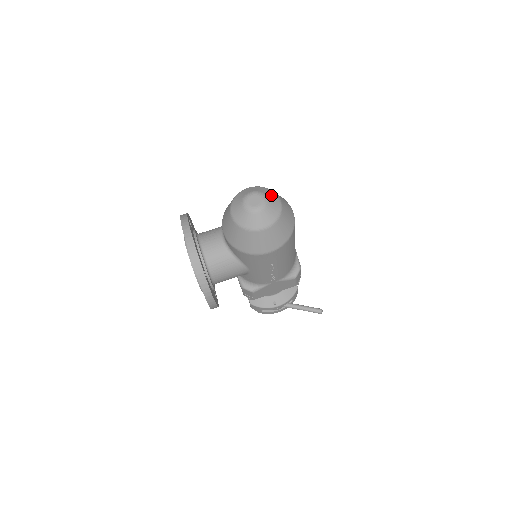
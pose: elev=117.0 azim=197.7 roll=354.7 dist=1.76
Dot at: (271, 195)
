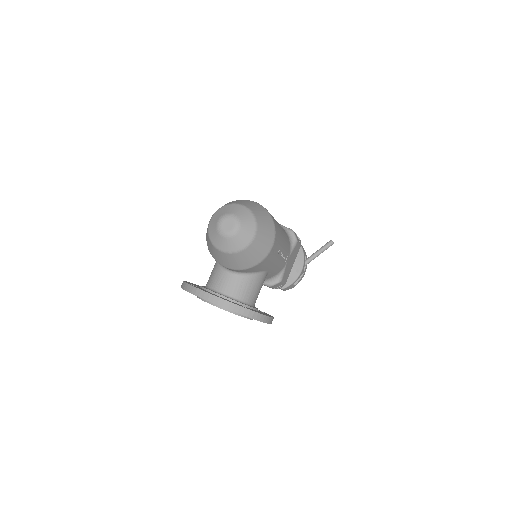
Dot at: (232, 208)
